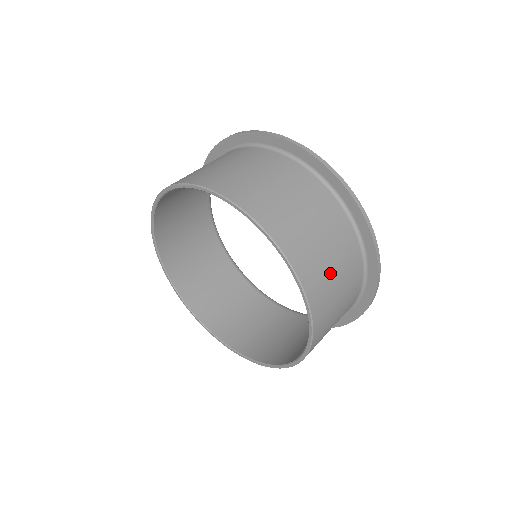
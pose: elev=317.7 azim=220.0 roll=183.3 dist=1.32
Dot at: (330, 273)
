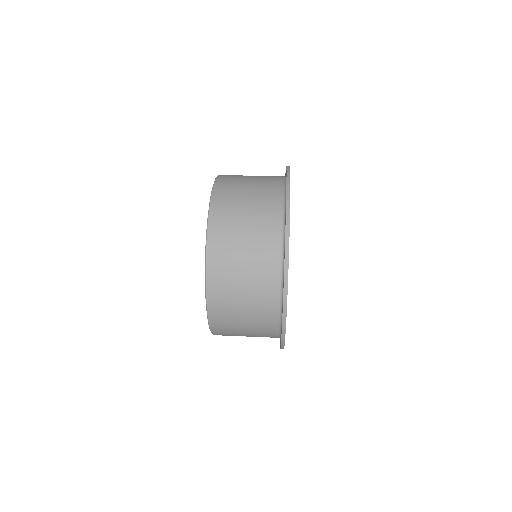
Dot at: (238, 316)
